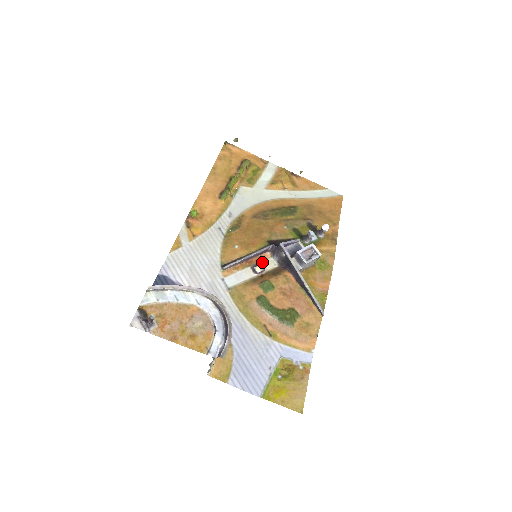
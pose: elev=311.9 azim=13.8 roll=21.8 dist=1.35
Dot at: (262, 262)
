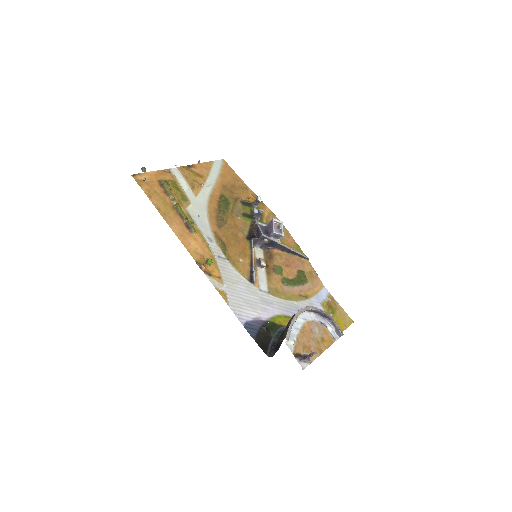
Dot at: (256, 256)
